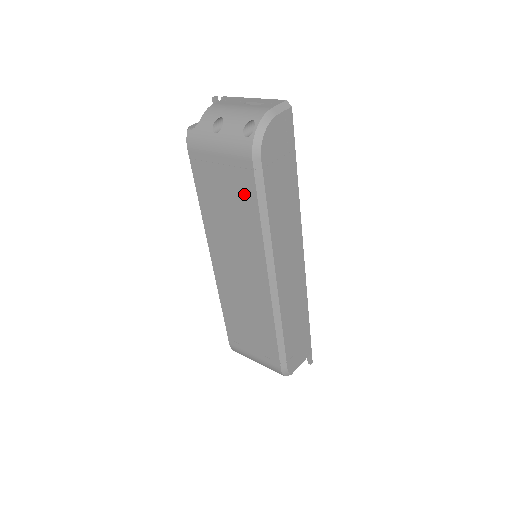
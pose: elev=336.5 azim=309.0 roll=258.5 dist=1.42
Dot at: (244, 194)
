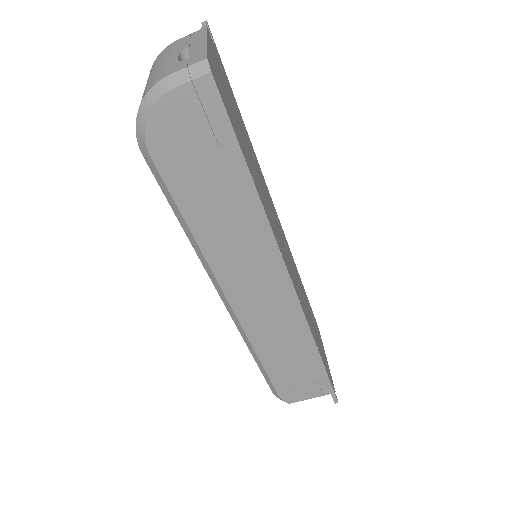
Dot at: occluded
